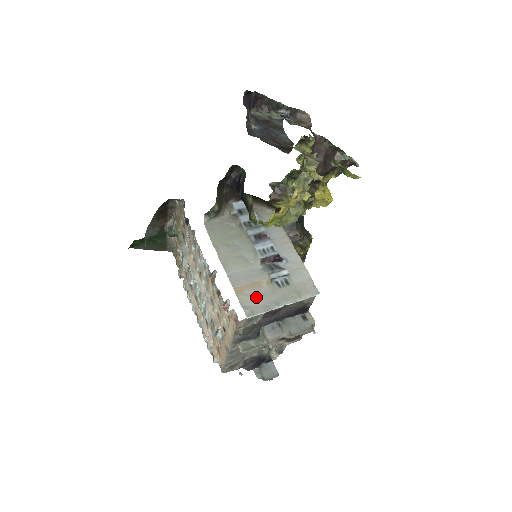
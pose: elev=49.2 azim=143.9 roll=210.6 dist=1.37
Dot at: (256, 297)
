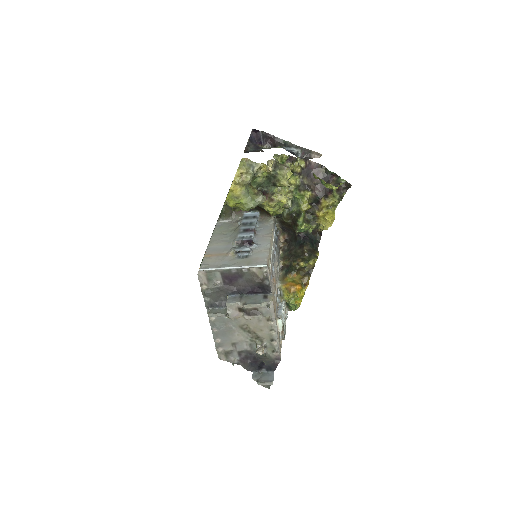
Dot at: (216, 260)
